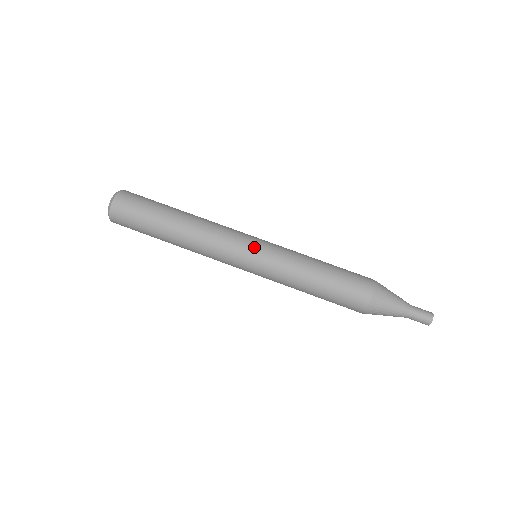
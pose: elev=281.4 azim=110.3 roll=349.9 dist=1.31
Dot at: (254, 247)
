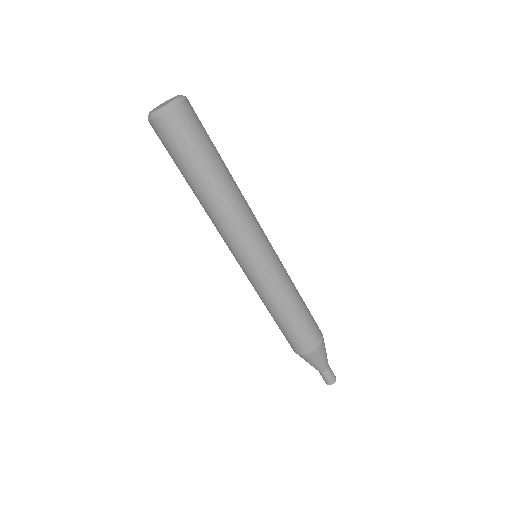
Dot at: (267, 254)
